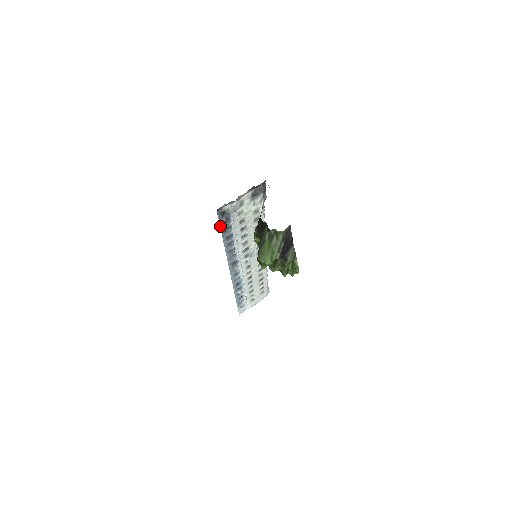
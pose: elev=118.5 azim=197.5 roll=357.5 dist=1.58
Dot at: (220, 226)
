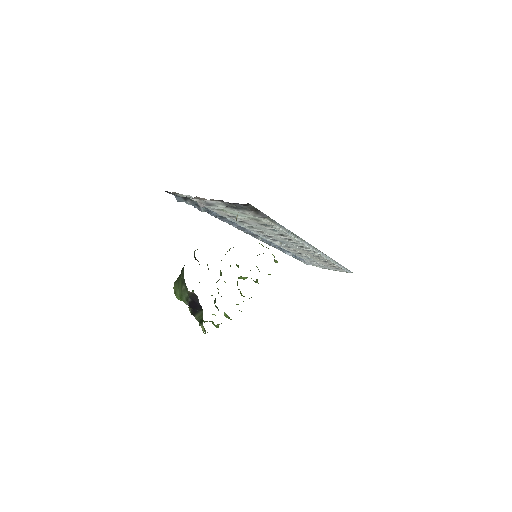
Dot at: occluded
